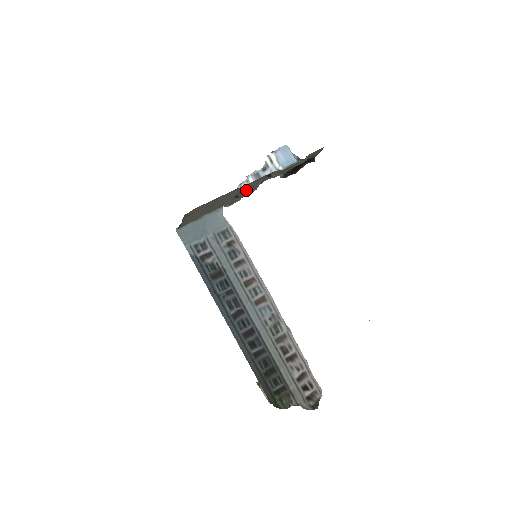
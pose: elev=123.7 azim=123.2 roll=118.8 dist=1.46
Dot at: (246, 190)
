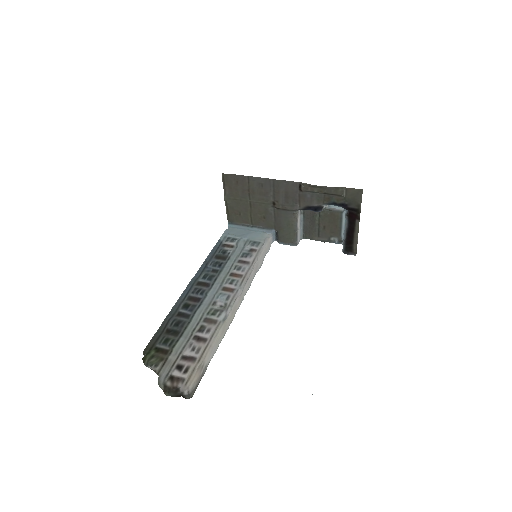
Dot at: (283, 199)
